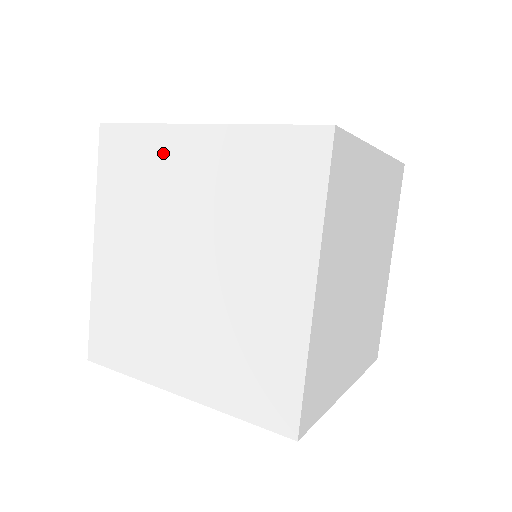
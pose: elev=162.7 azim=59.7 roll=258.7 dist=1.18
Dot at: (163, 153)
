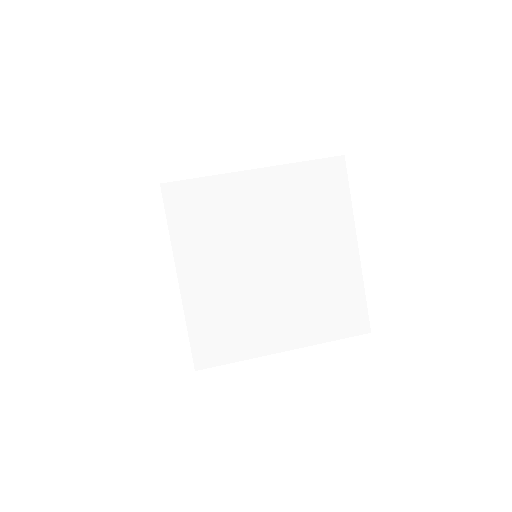
Dot at: (230, 193)
